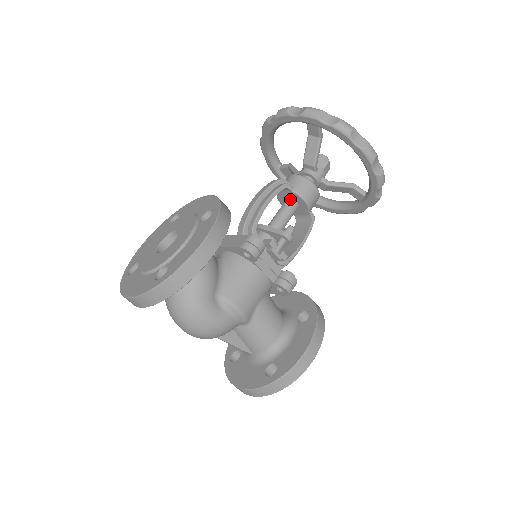
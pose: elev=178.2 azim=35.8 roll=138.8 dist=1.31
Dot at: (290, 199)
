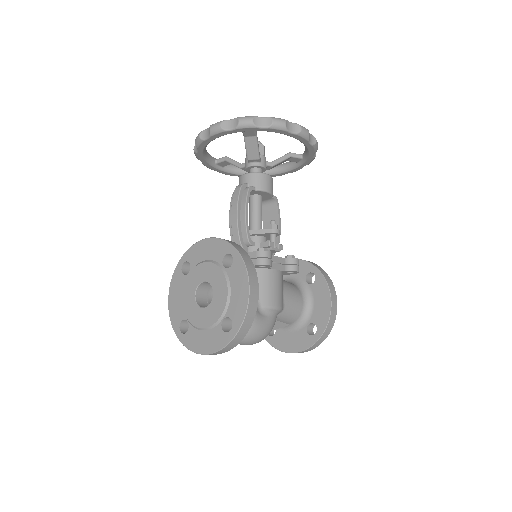
Dot at: (254, 195)
